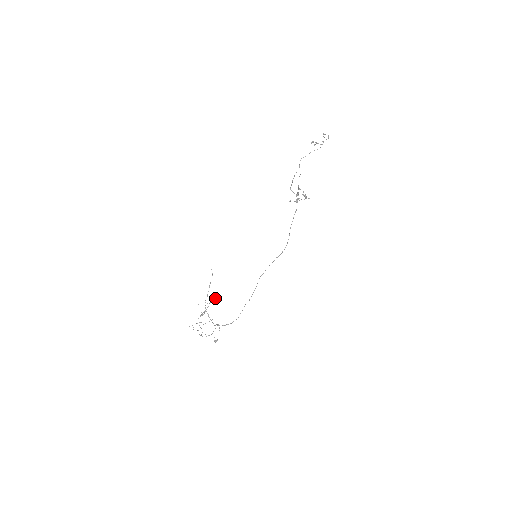
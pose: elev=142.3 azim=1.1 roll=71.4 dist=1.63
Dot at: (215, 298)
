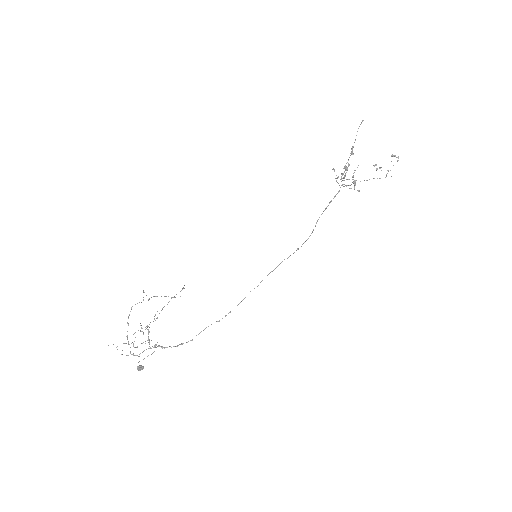
Dot at: occluded
